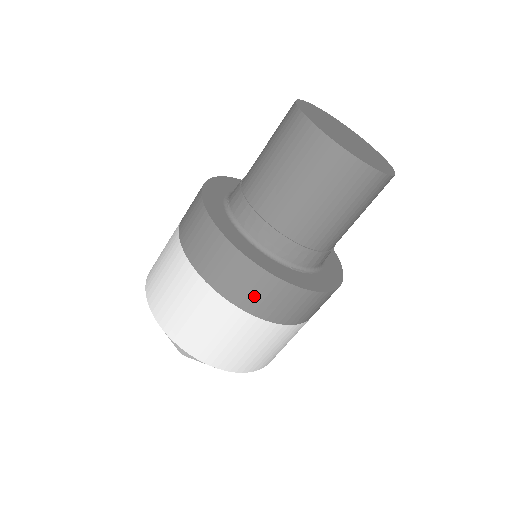
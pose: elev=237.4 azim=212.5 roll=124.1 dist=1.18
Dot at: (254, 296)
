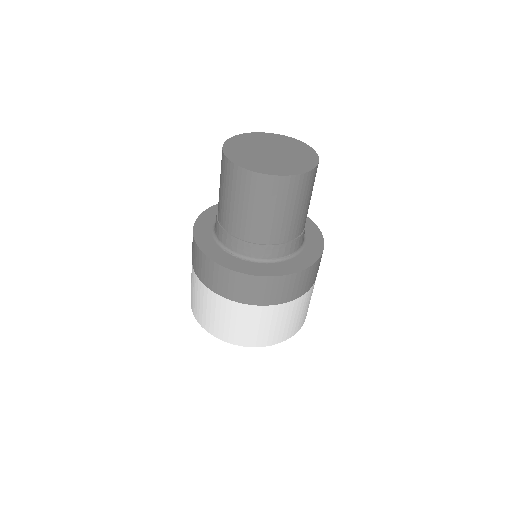
Dot at: (196, 262)
